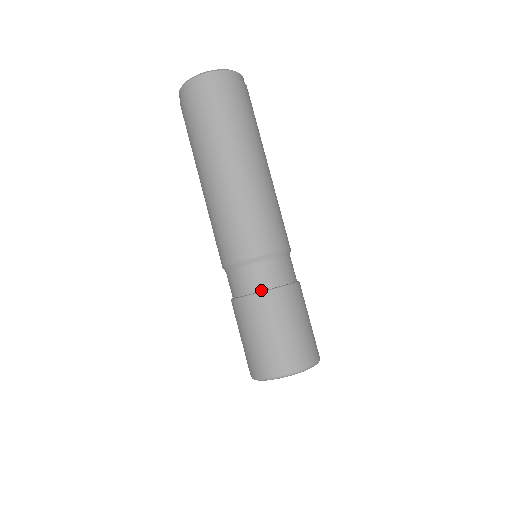
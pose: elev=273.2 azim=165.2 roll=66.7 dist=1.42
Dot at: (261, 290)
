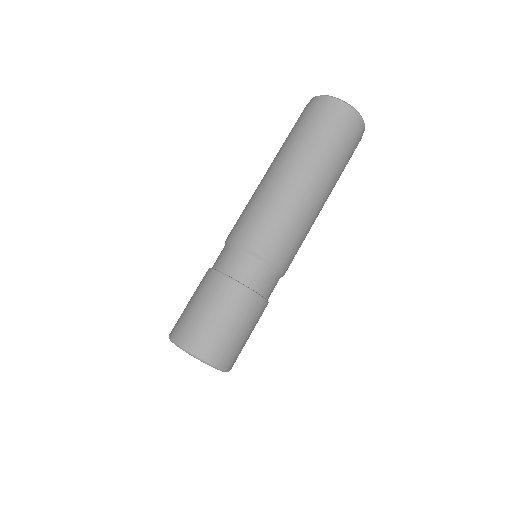
Dot at: (236, 279)
